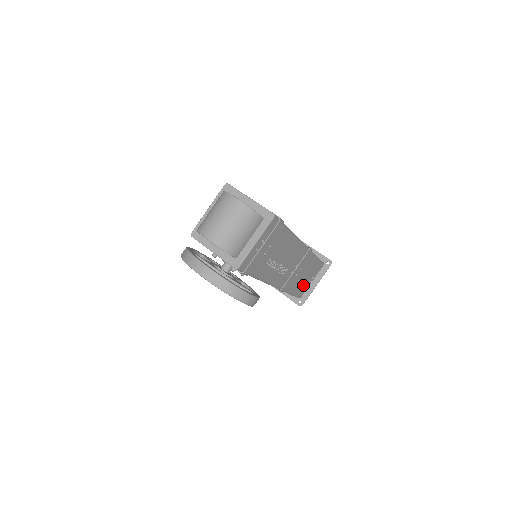
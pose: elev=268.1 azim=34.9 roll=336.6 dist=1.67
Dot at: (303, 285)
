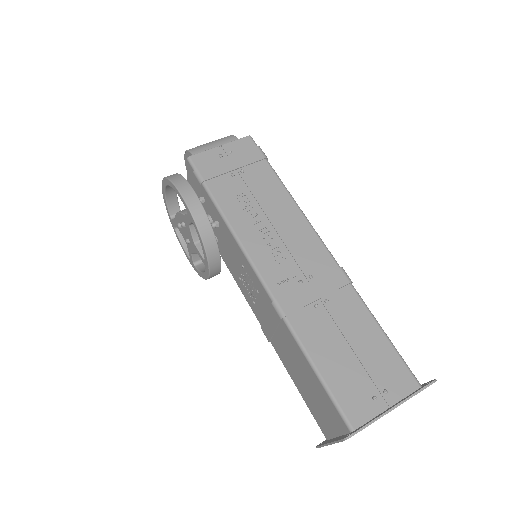
Dot at: (353, 382)
